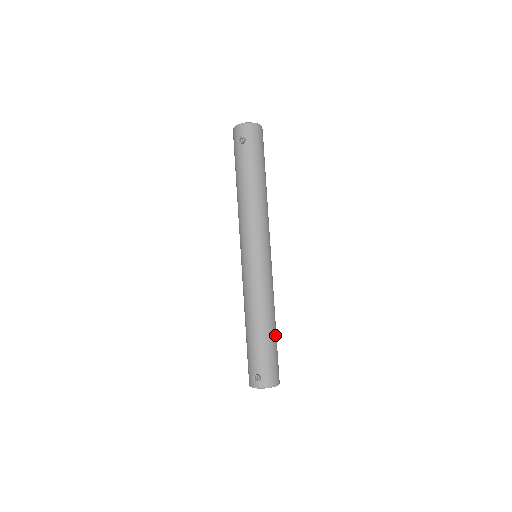
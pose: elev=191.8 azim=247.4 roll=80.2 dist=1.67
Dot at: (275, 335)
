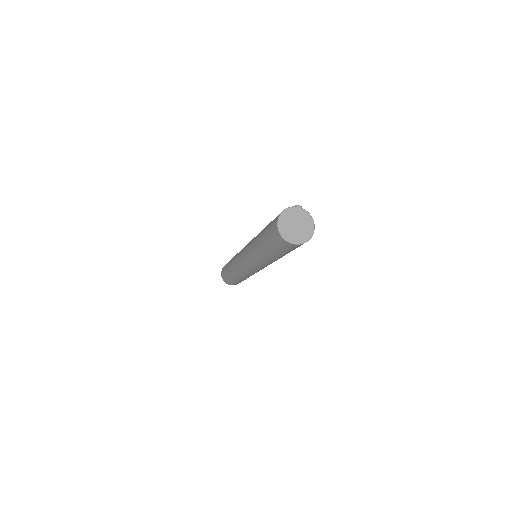
Dot at: occluded
